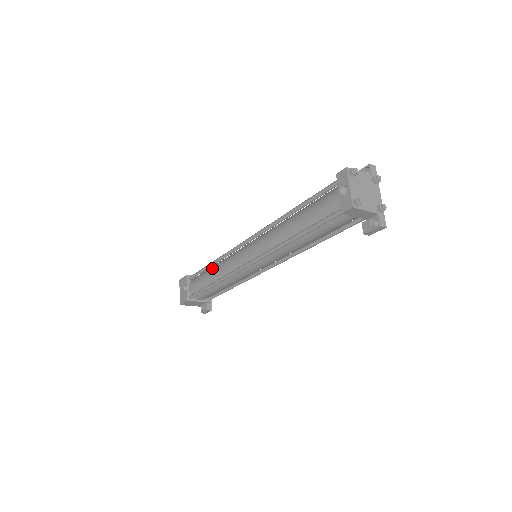
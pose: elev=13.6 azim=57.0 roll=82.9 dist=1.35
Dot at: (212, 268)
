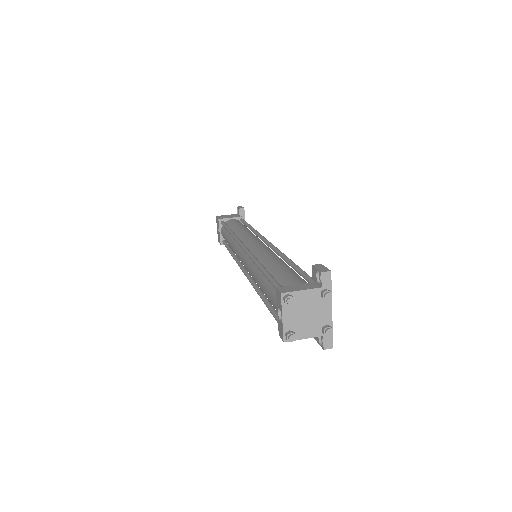
Dot at: (229, 236)
